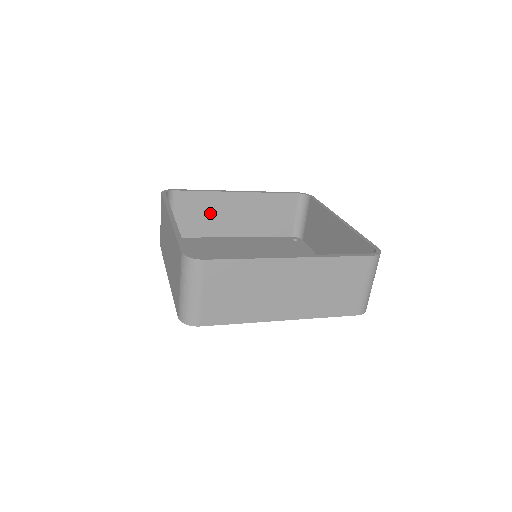
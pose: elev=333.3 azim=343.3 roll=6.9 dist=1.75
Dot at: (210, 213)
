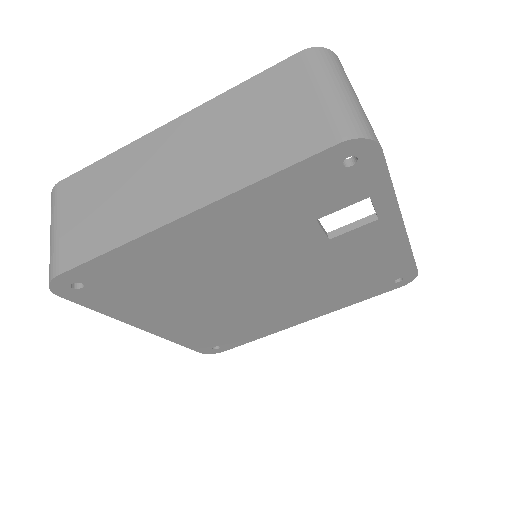
Dot at: occluded
